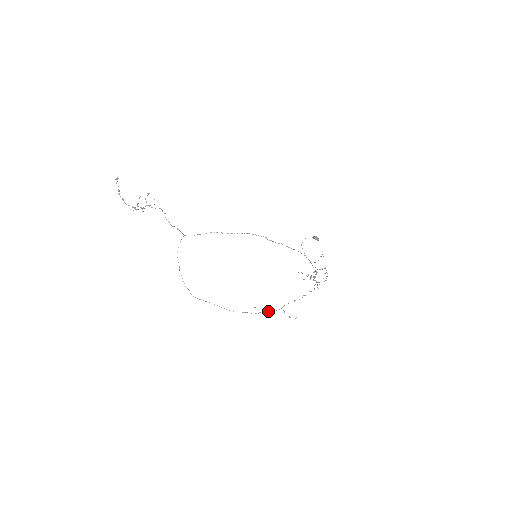
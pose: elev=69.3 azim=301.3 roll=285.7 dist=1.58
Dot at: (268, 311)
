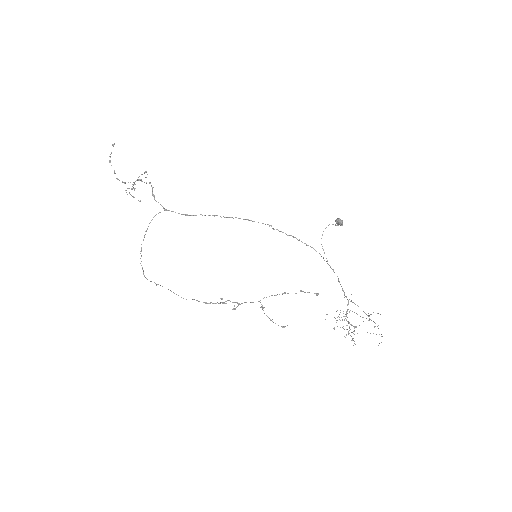
Dot at: (237, 302)
